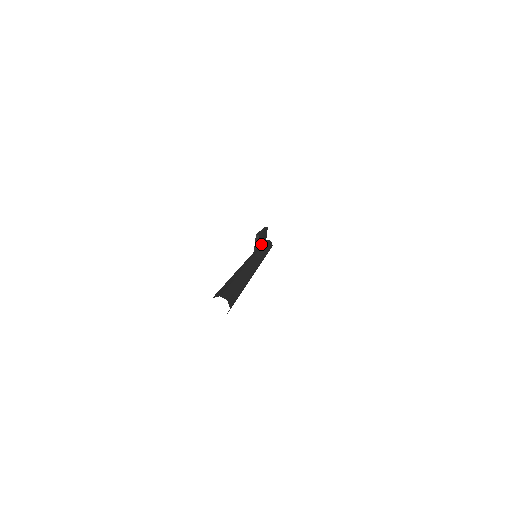
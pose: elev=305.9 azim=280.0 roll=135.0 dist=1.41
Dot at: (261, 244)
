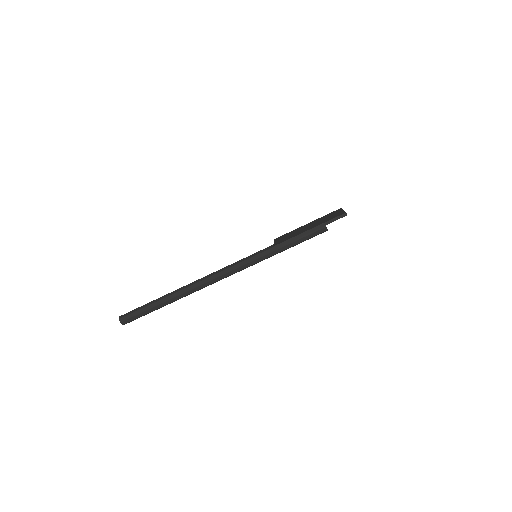
Dot at: occluded
